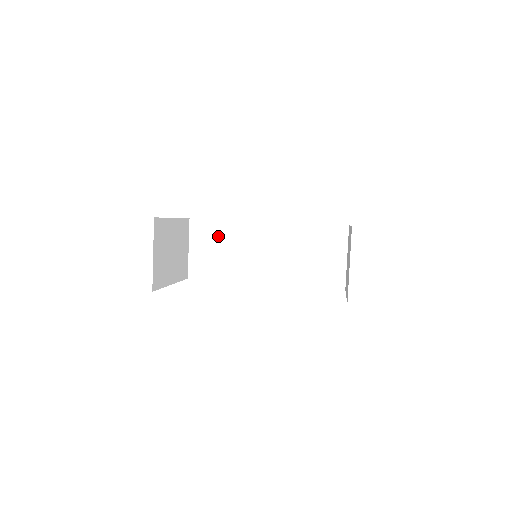
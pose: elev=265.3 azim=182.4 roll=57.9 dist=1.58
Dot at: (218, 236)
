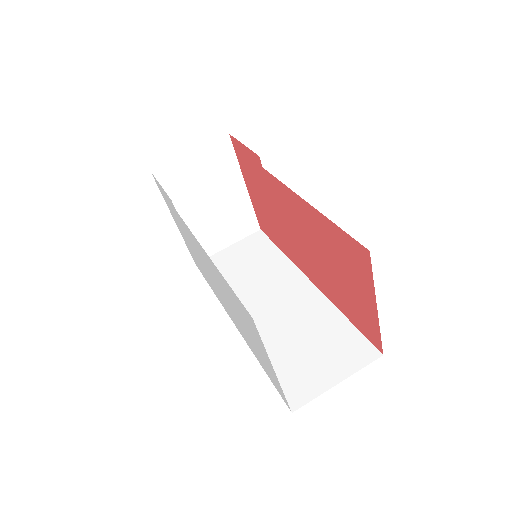
Dot at: (260, 257)
